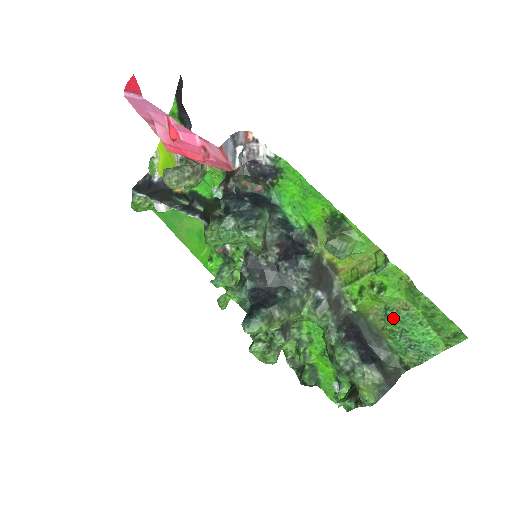
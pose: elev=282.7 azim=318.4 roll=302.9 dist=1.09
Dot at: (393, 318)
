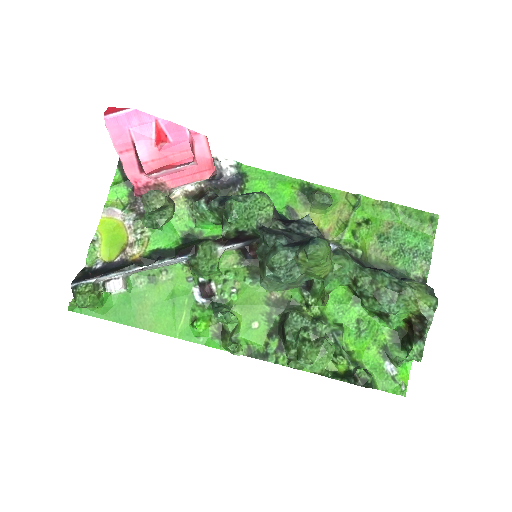
Dot at: (389, 240)
